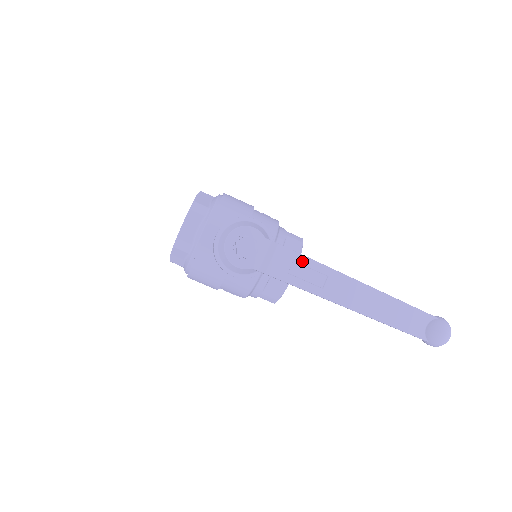
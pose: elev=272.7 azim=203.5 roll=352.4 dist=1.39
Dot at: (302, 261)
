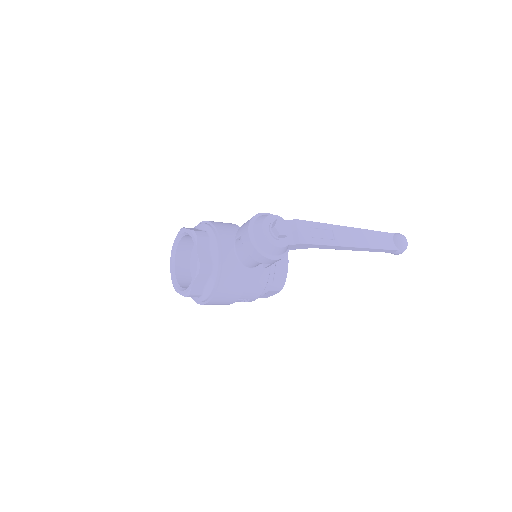
Dot at: (314, 226)
